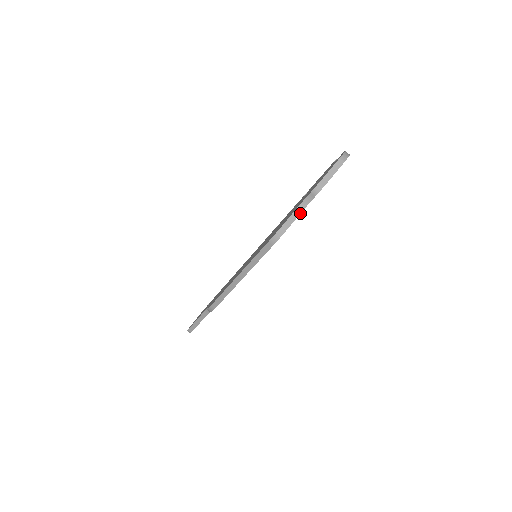
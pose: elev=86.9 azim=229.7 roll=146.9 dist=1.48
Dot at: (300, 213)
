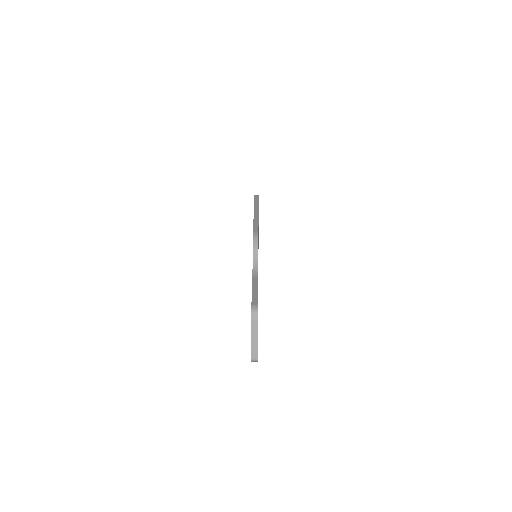
Dot at: occluded
